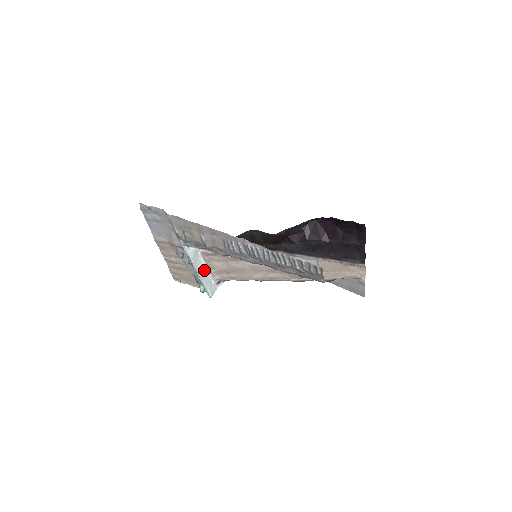
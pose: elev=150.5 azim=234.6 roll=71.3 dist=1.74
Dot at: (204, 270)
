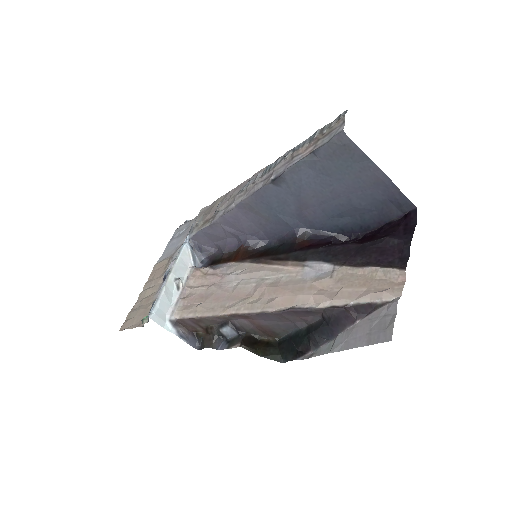
Dot at: (177, 285)
